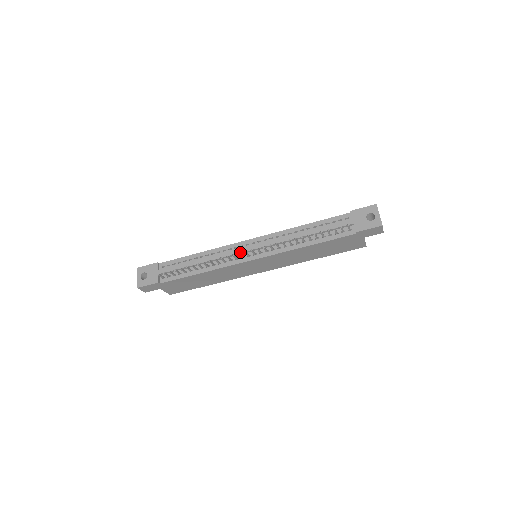
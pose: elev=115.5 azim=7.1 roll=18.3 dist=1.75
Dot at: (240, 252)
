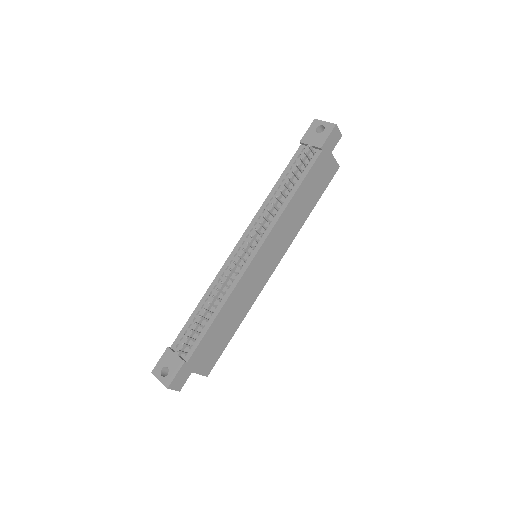
Dot at: (238, 258)
